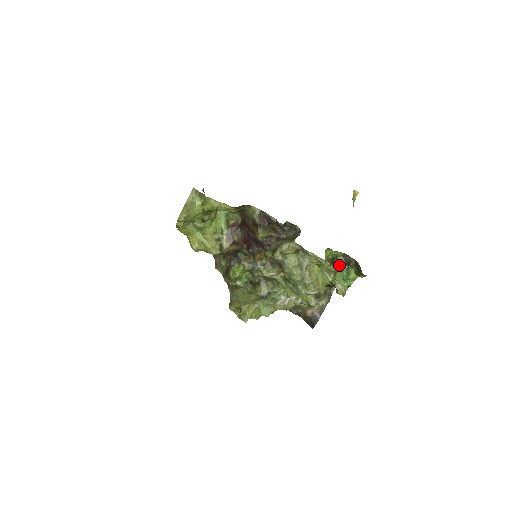
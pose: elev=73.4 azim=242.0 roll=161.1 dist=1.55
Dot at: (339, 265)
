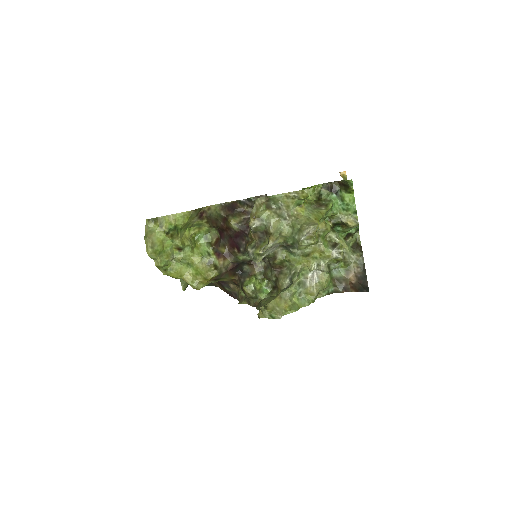
Dot at: (326, 198)
